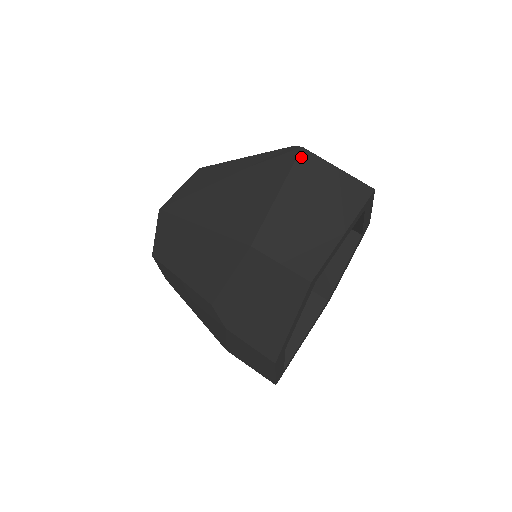
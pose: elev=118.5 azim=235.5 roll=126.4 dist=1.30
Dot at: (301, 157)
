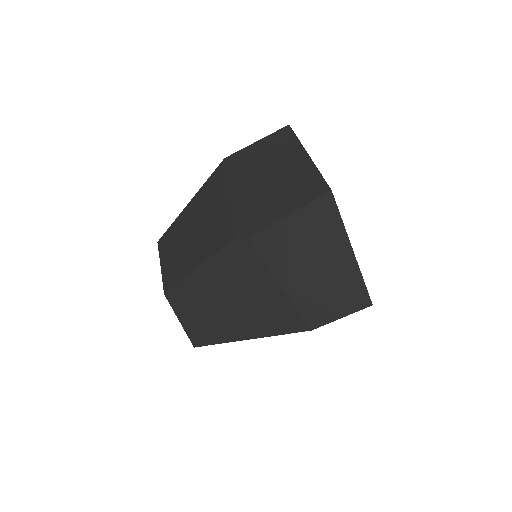
Dot at: (258, 246)
